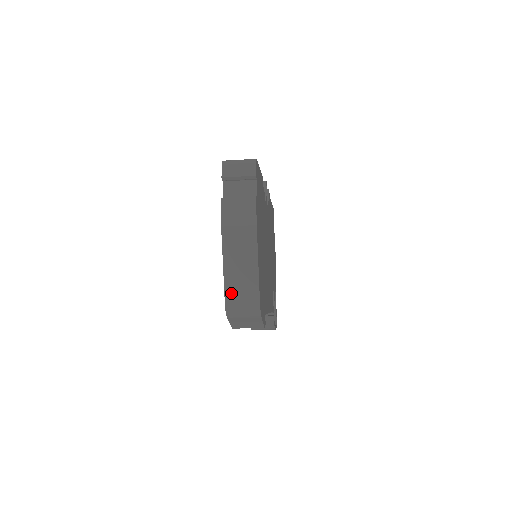
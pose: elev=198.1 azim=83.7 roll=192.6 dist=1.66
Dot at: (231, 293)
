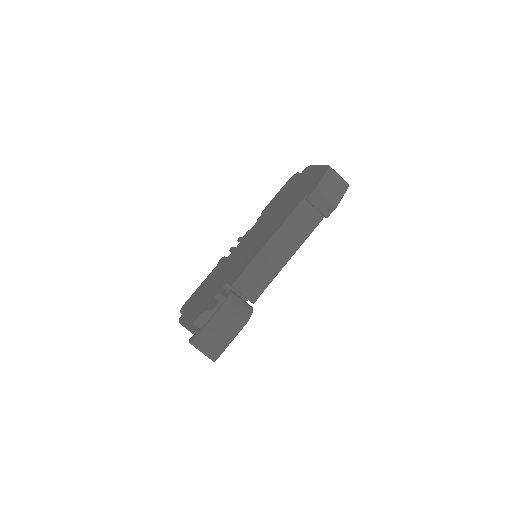
Dot at: occluded
